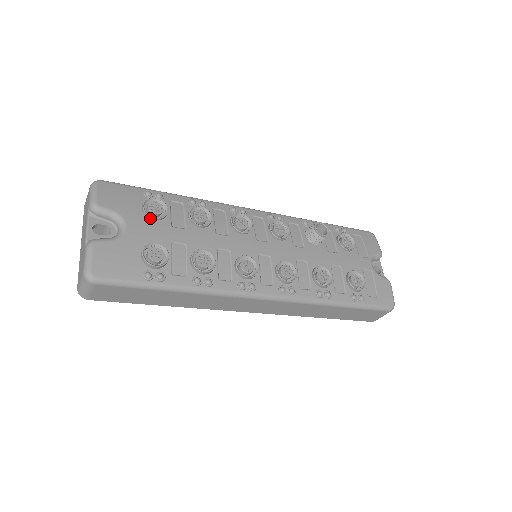
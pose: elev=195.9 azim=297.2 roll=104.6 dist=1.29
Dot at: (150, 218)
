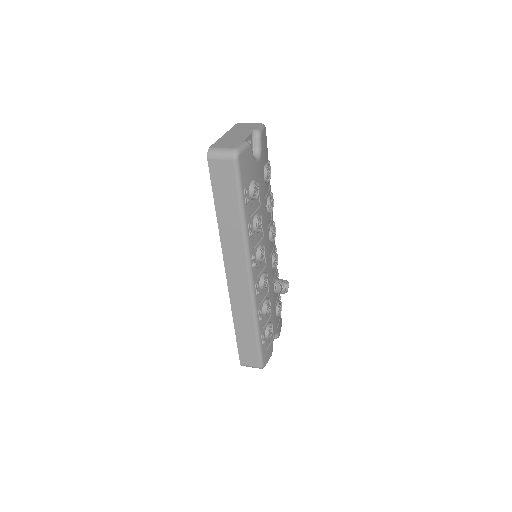
Dot at: (264, 173)
